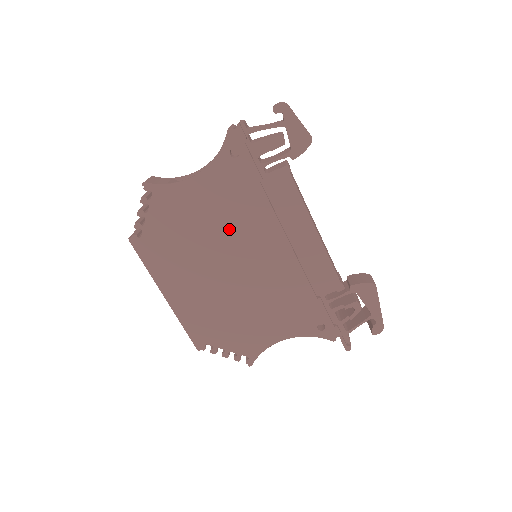
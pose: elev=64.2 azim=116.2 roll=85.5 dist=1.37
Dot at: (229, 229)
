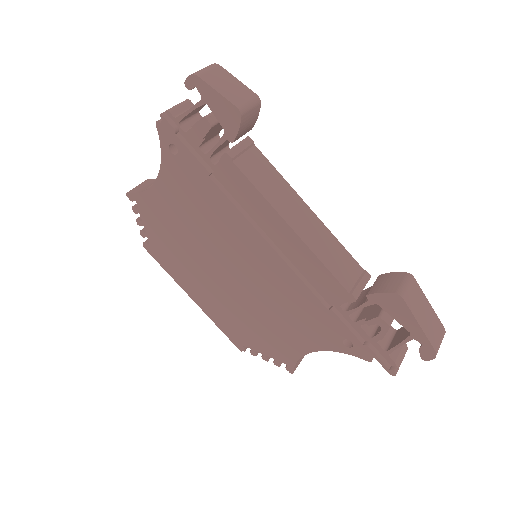
Dot at: (208, 232)
